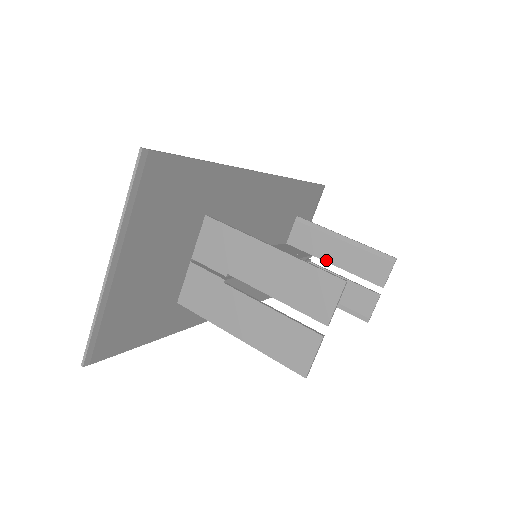
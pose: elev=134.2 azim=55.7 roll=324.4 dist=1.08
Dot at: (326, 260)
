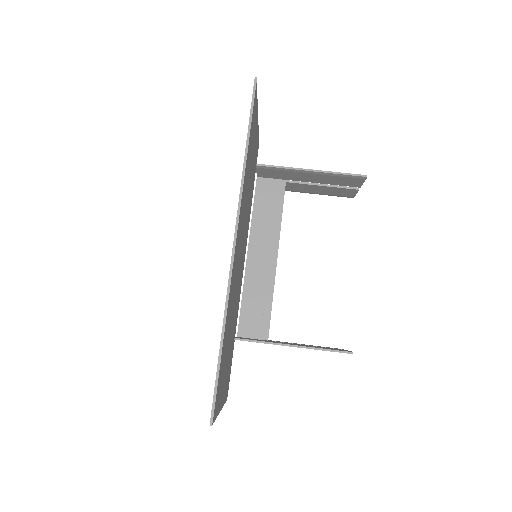
Dot at: (301, 181)
